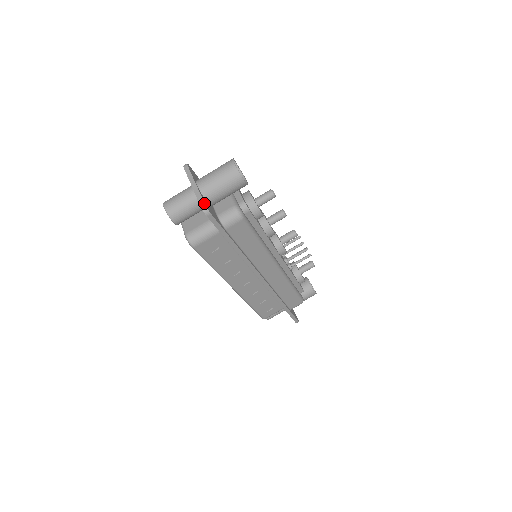
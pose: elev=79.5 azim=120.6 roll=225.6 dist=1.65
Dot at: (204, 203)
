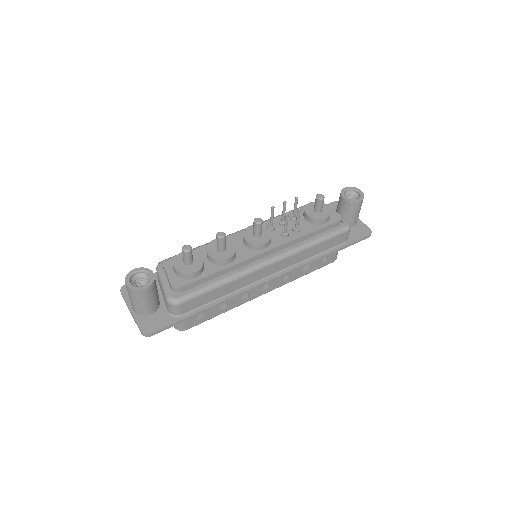
Dot at: (140, 331)
